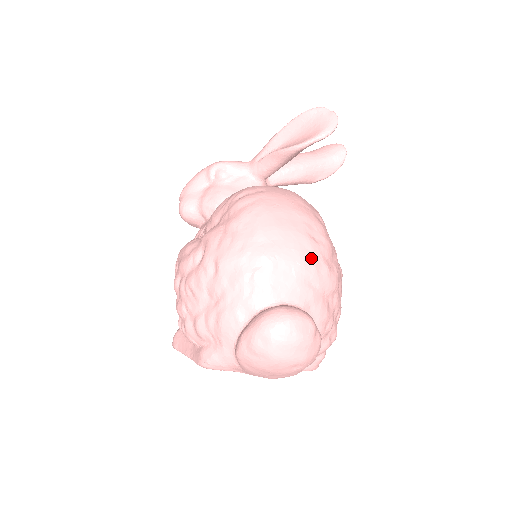
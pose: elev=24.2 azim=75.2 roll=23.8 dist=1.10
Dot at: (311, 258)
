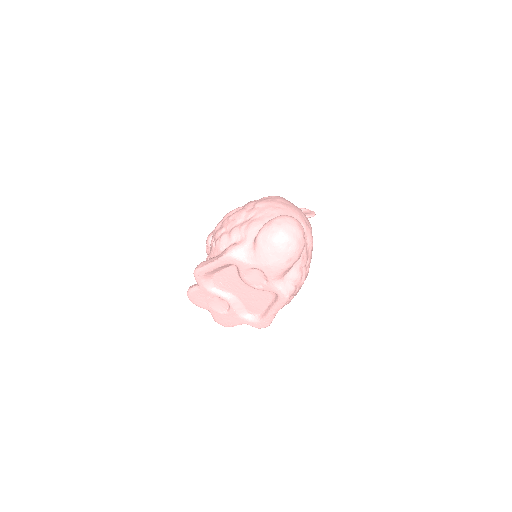
Dot at: (304, 218)
